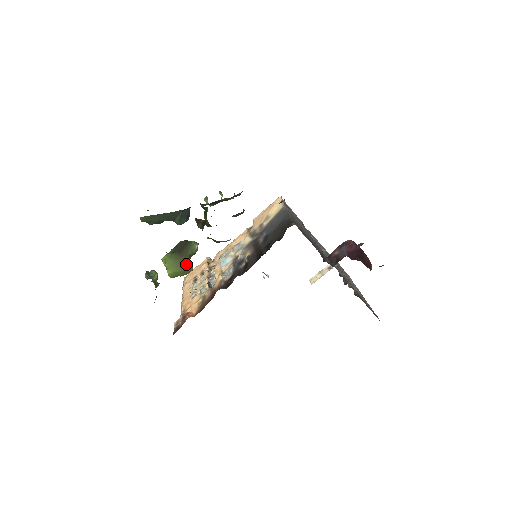
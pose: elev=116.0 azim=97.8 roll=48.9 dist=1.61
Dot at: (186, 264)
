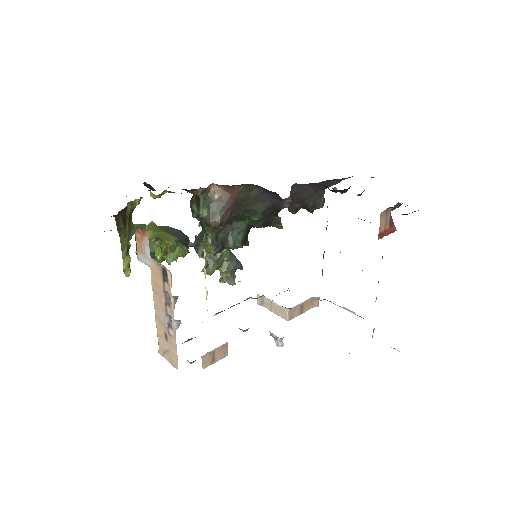
Dot at: (171, 234)
